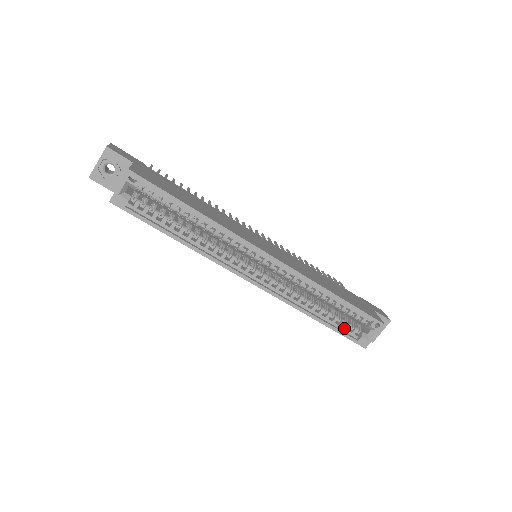
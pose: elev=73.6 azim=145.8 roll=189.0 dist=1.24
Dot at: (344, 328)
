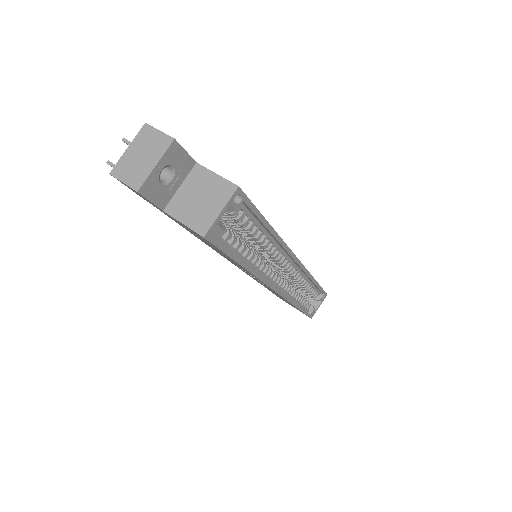
Dot at: (305, 307)
